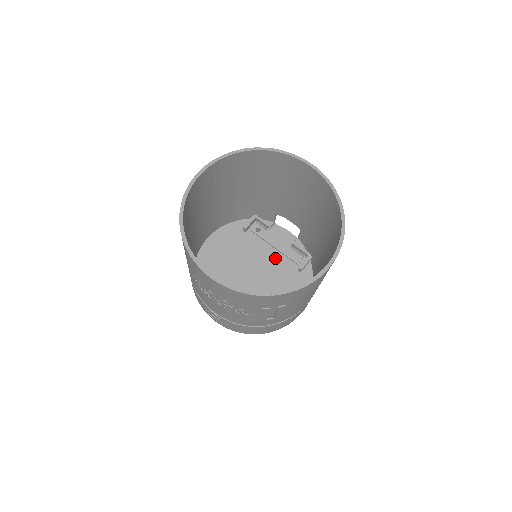
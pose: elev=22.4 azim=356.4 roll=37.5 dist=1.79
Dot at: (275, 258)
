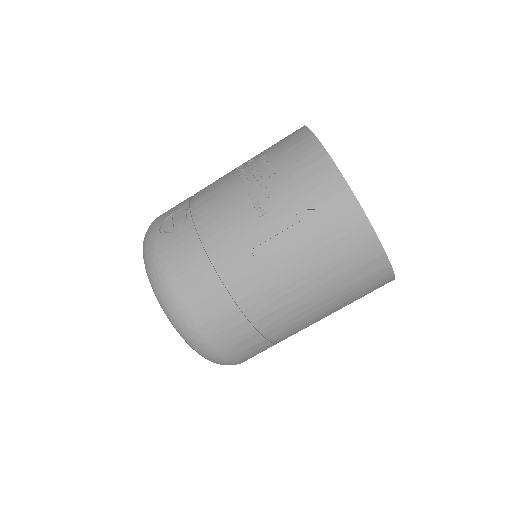
Dot at: occluded
